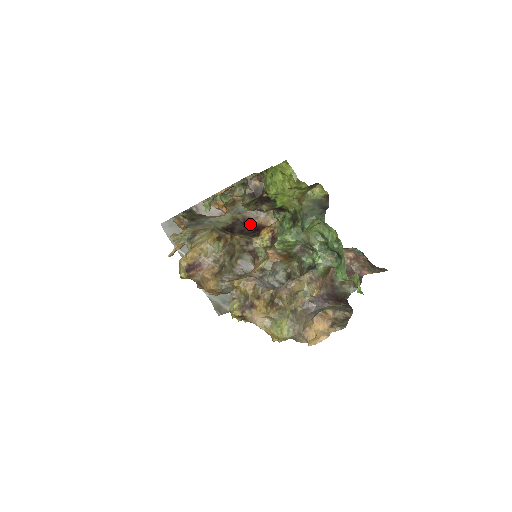
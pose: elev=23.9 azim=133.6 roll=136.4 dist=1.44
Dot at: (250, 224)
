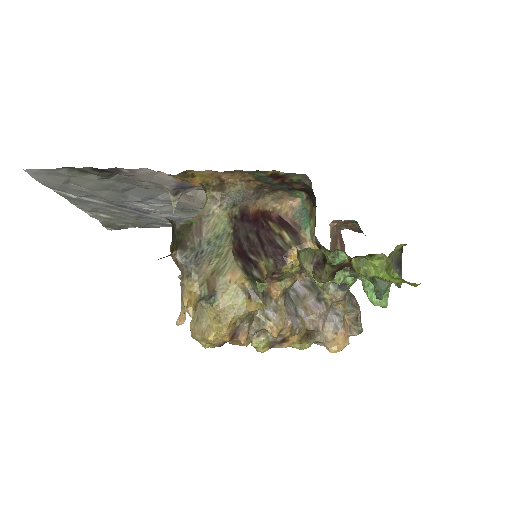
Dot at: (248, 216)
